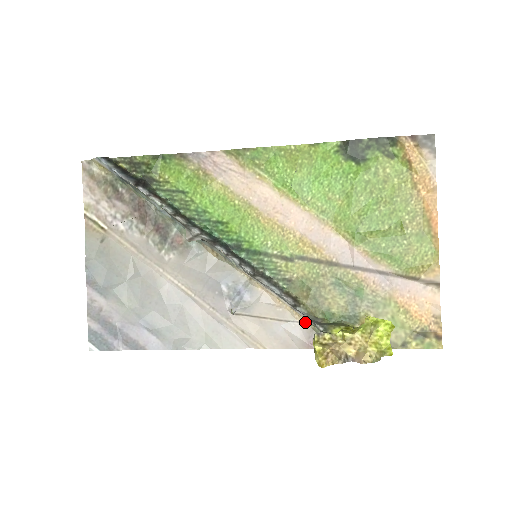
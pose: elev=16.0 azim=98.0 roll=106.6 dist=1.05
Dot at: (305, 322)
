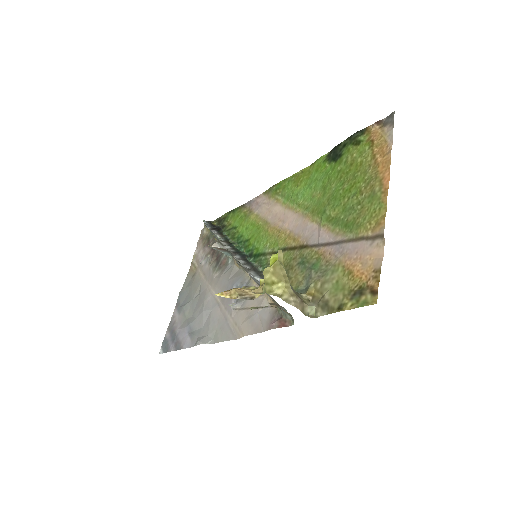
Dot at: (274, 305)
